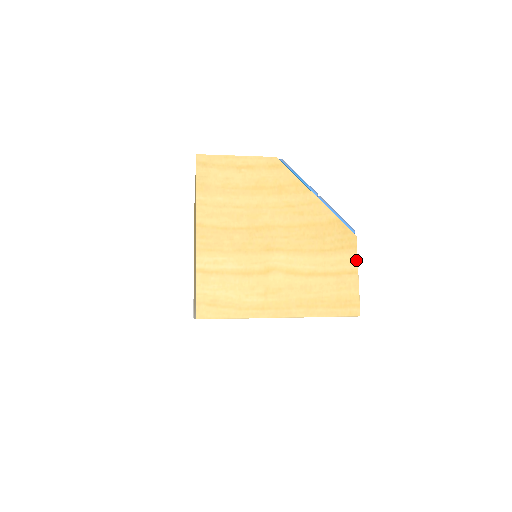
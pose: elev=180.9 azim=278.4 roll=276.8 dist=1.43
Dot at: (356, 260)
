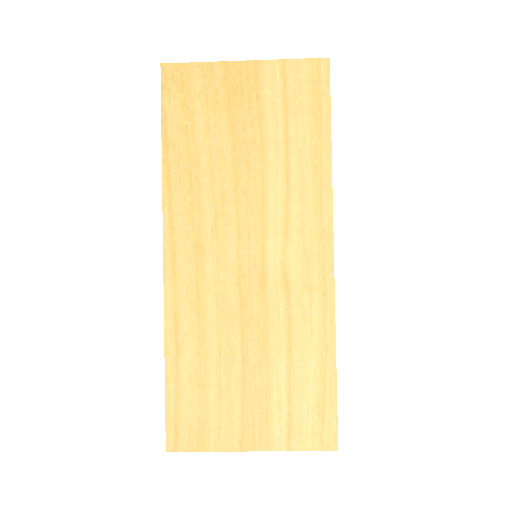
Dot at: occluded
